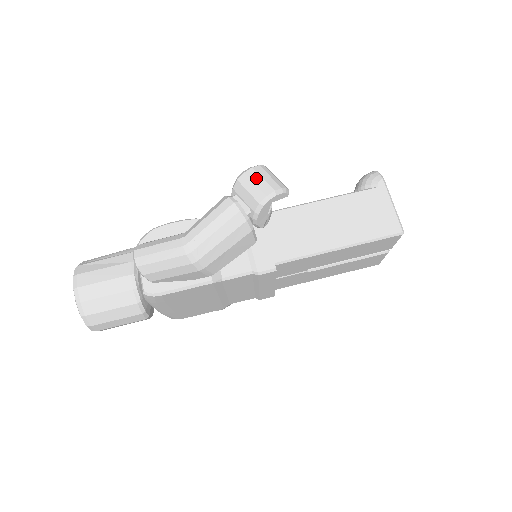
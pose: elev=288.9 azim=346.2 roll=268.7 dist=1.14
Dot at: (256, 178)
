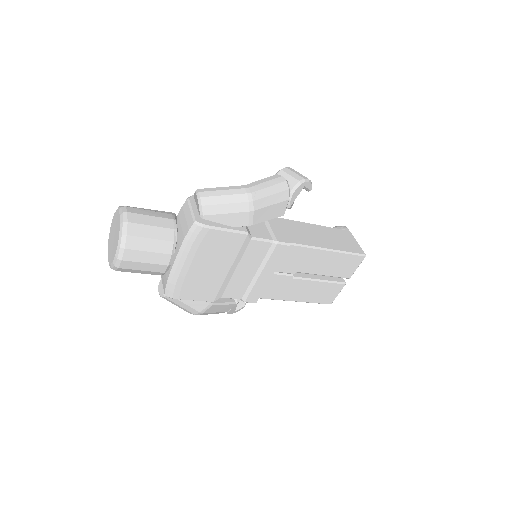
Dot at: (295, 171)
